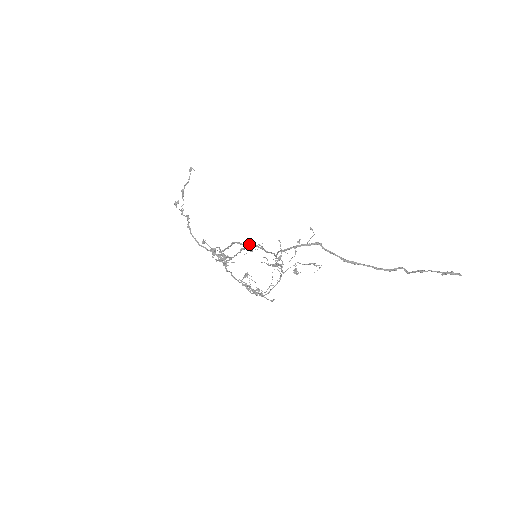
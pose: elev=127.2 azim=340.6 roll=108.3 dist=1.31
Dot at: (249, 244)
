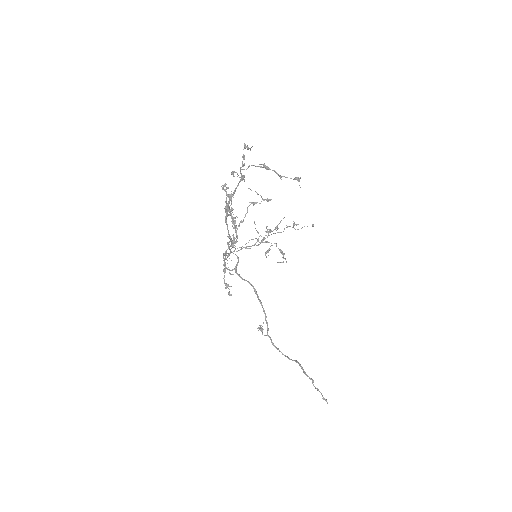
Dot at: (262, 305)
